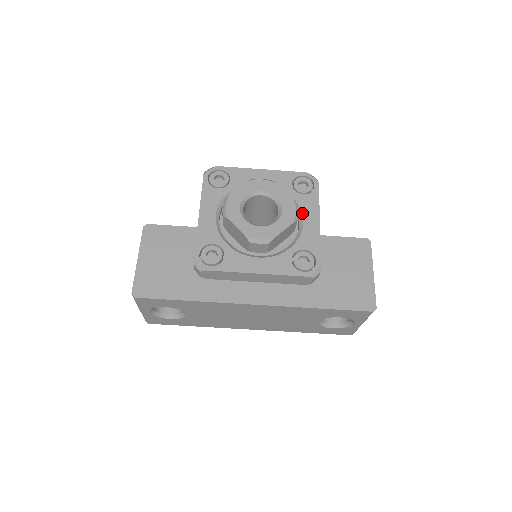
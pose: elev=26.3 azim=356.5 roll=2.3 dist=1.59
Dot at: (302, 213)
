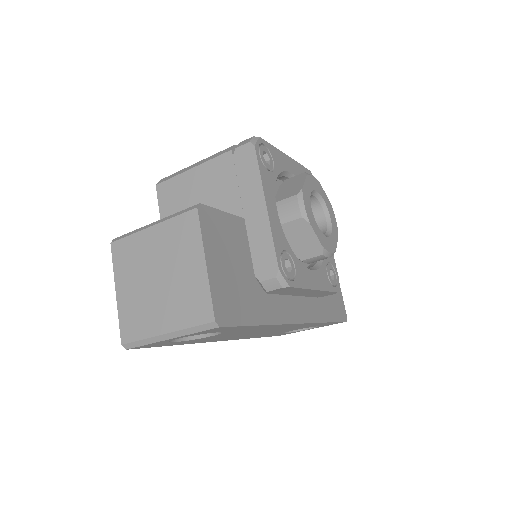
Dot at: occluded
